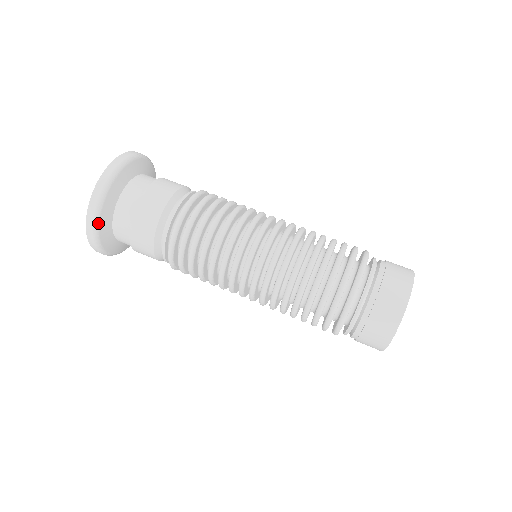
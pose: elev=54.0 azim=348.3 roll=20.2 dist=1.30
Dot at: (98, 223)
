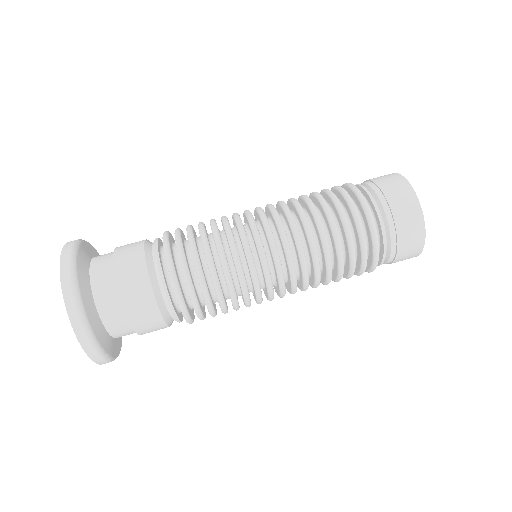
Dot at: (116, 357)
